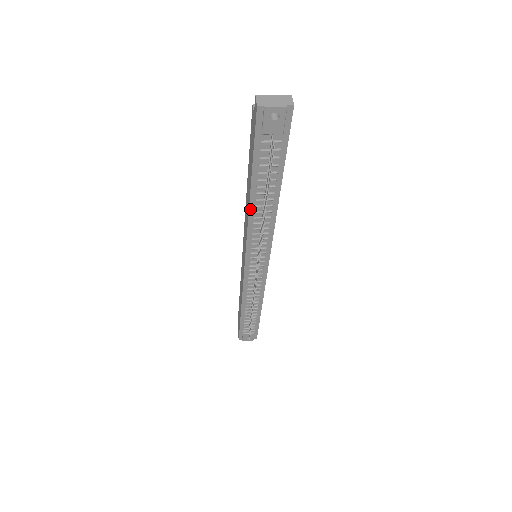
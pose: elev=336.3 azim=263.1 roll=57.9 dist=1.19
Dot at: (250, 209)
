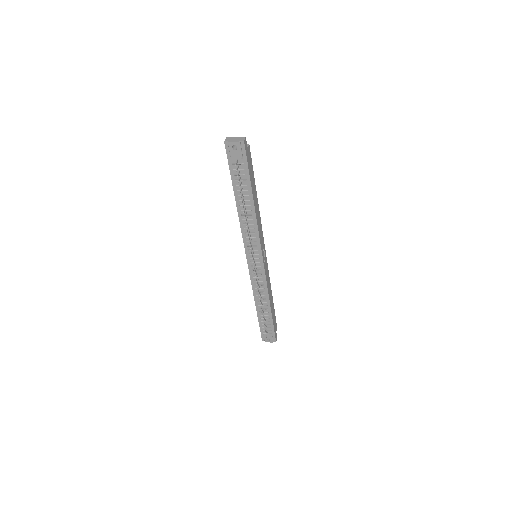
Dot at: (238, 213)
